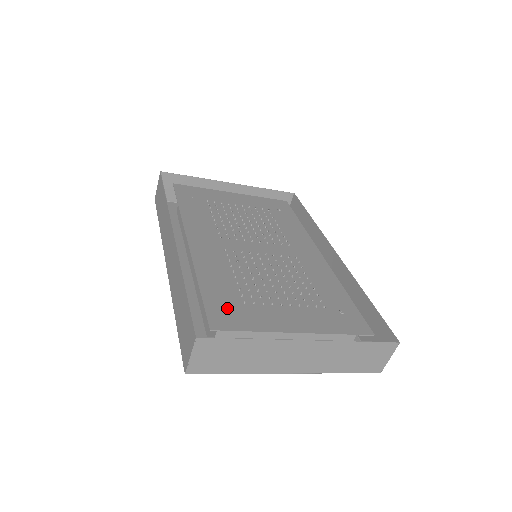
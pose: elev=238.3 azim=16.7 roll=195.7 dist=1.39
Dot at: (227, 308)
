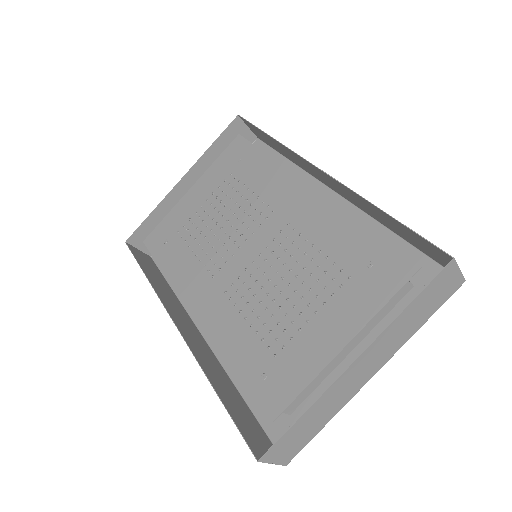
Dot at: (265, 381)
